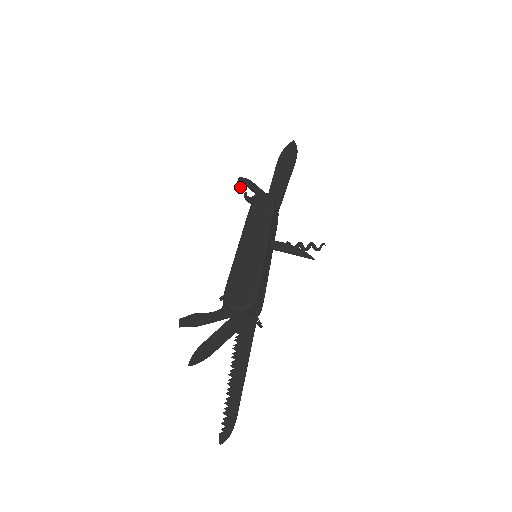
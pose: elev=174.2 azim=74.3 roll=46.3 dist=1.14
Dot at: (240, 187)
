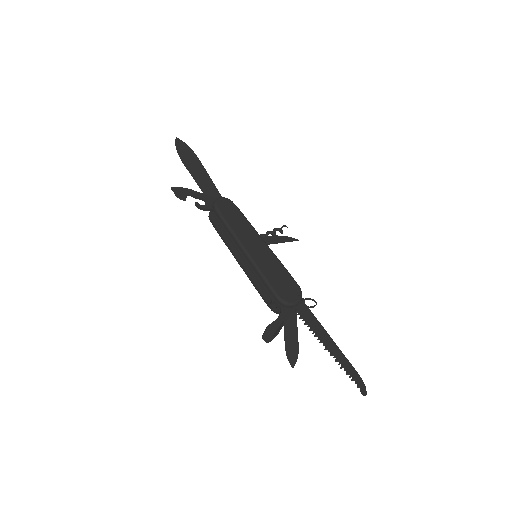
Dot at: (185, 198)
